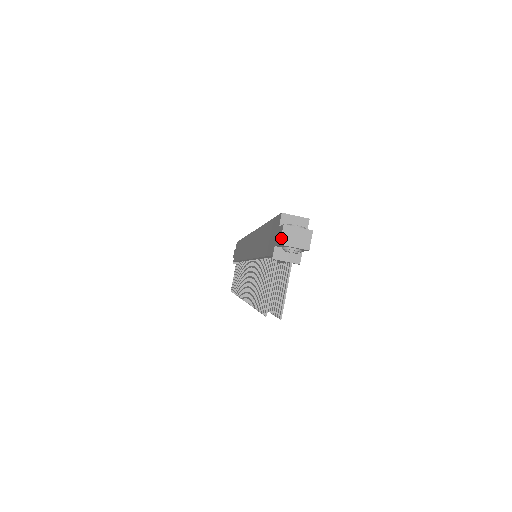
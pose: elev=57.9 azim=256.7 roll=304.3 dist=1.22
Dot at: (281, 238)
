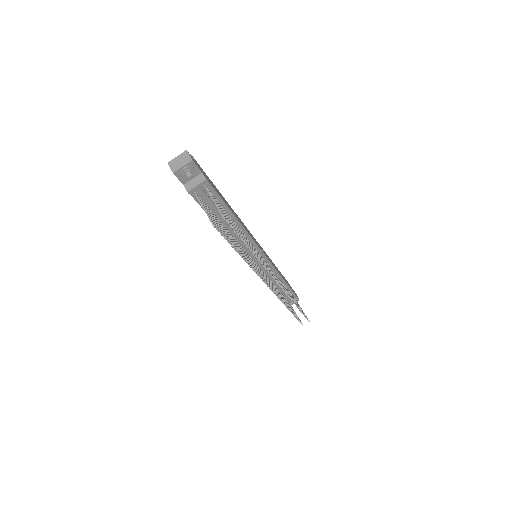
Dot at: (171, 170)
